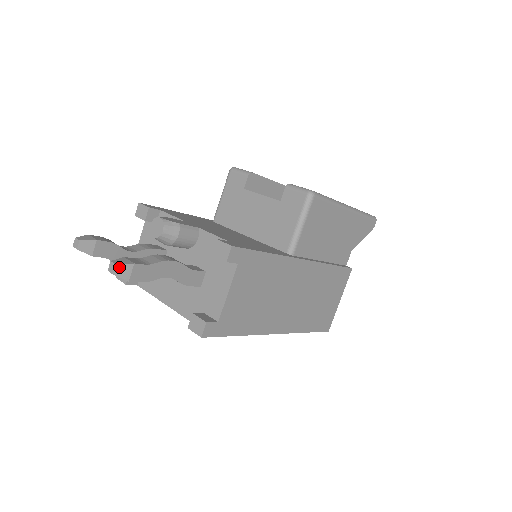
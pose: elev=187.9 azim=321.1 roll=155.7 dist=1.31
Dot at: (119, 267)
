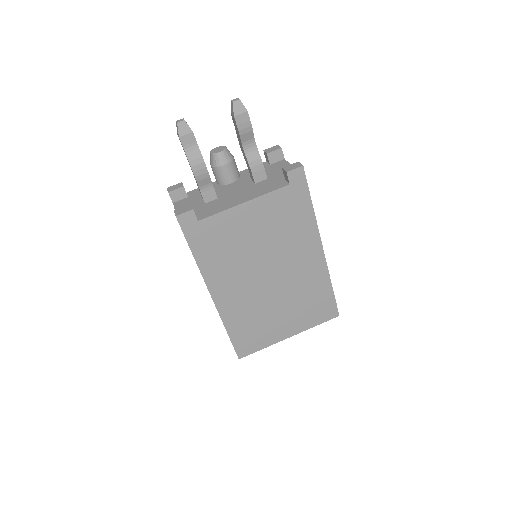
Dot at: (239, 101)
